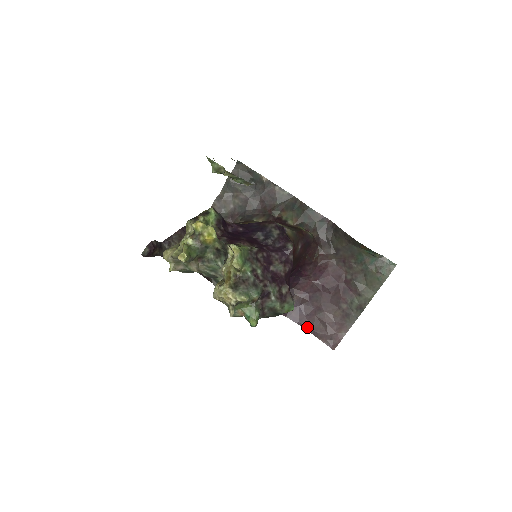
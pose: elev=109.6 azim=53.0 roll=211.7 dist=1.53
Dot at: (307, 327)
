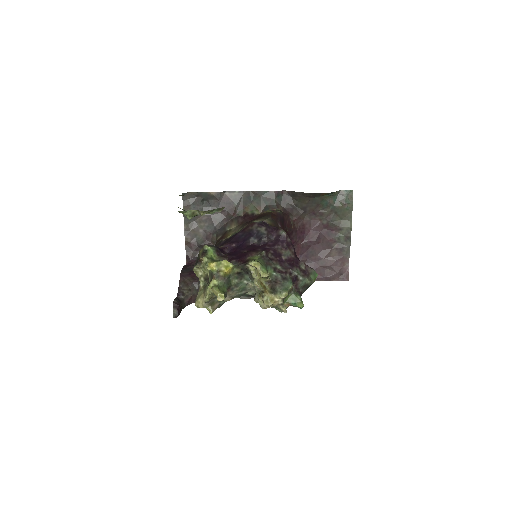
Dot at: (319, 278)
